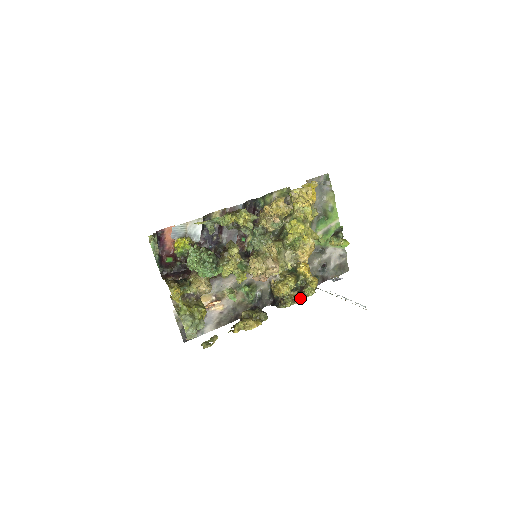
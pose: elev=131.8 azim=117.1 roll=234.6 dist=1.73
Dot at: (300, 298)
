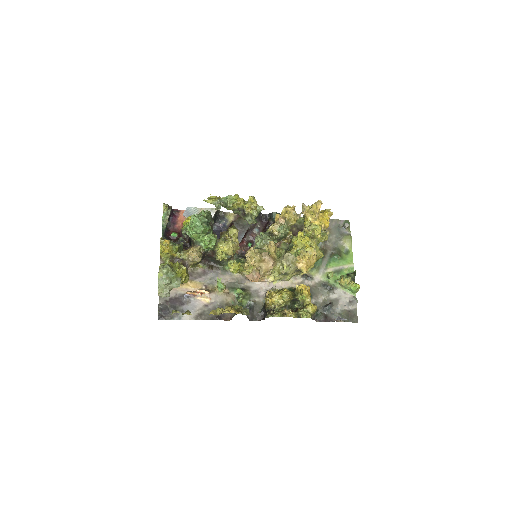
Dot at: (292, 314)
